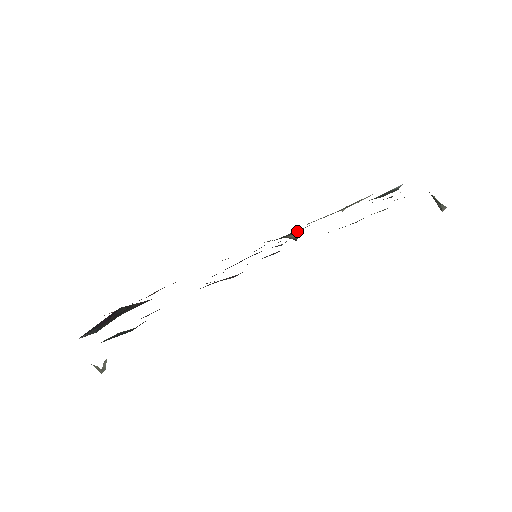
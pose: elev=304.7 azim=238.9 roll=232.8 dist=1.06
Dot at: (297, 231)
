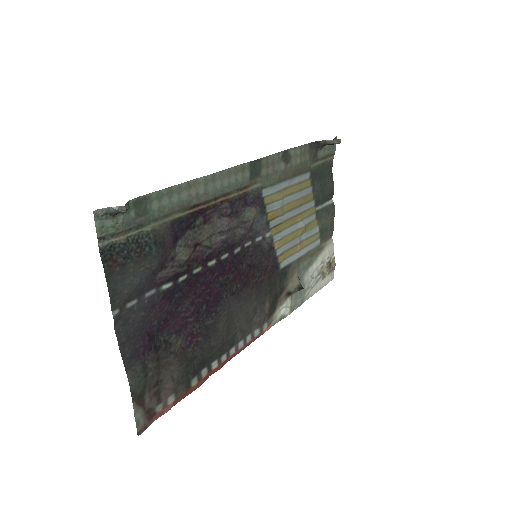
Dot at: (292, 270)
